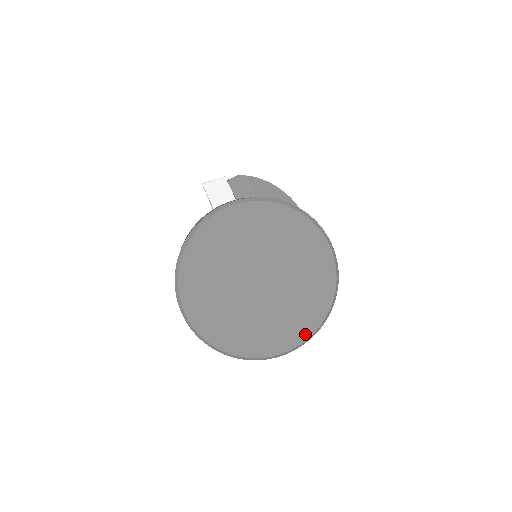
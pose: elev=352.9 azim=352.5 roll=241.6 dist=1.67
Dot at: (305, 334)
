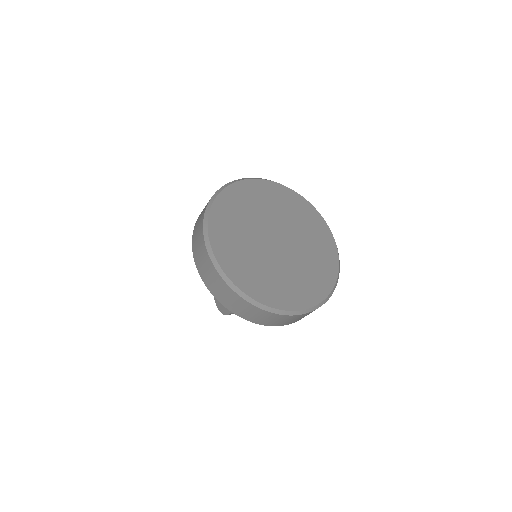
Dot at: (314, 300)
